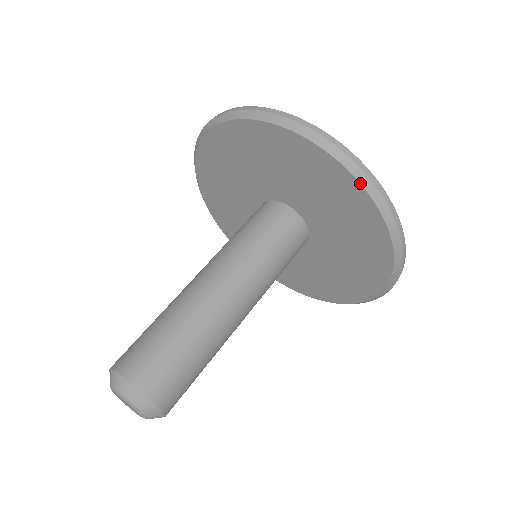
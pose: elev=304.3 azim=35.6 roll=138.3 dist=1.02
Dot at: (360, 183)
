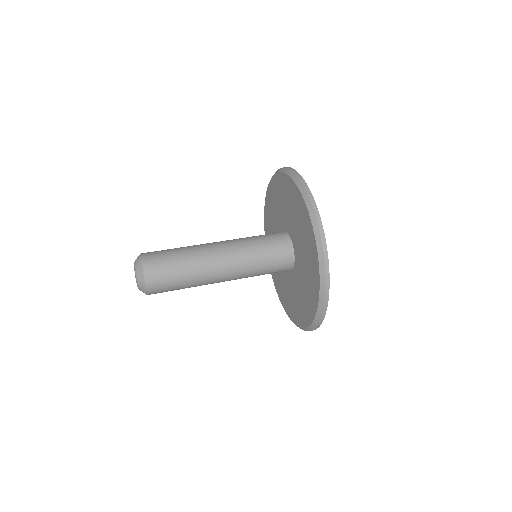
Dot at: (319, 267)
